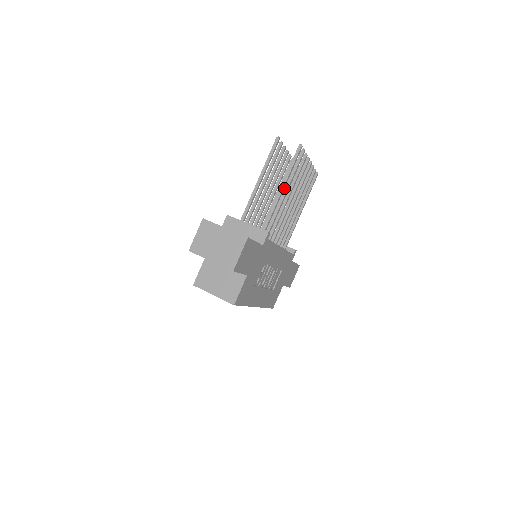
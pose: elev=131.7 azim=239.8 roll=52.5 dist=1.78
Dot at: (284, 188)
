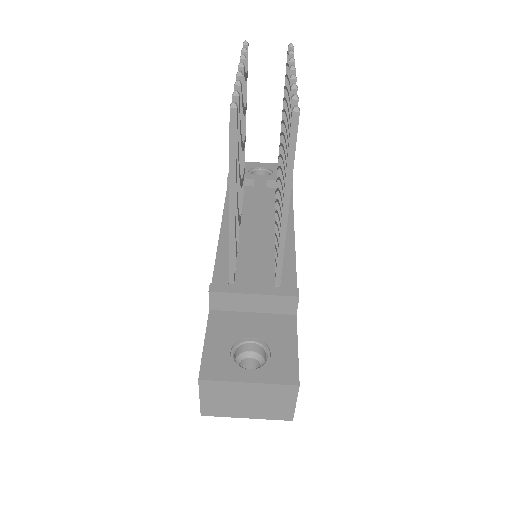
Dot at: occluded
